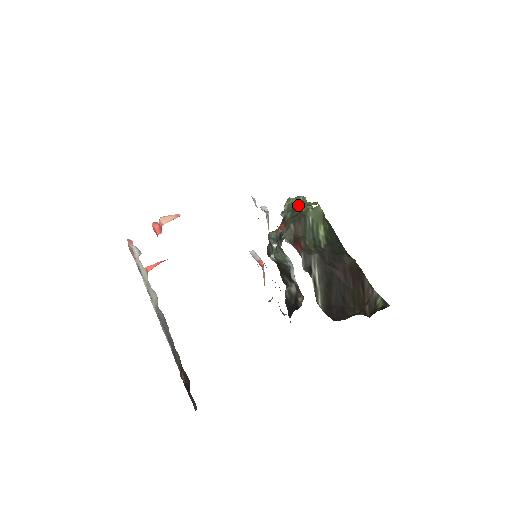
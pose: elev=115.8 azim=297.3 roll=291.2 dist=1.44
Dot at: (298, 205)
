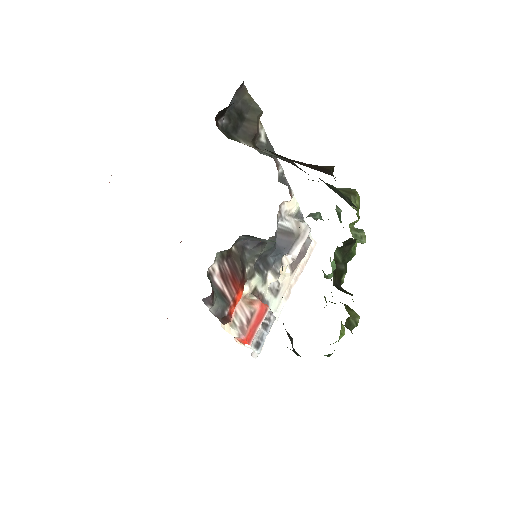
Dot at: (339, 208)
